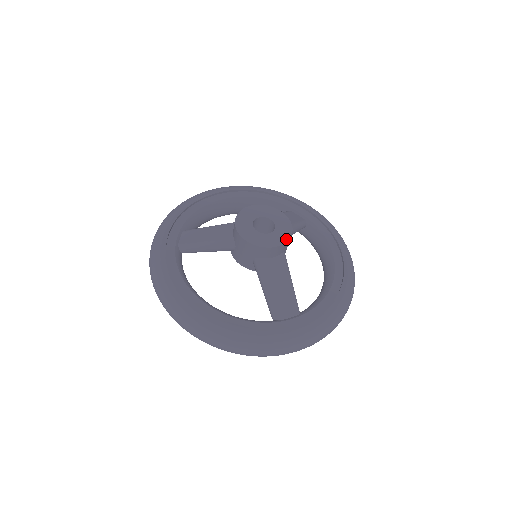
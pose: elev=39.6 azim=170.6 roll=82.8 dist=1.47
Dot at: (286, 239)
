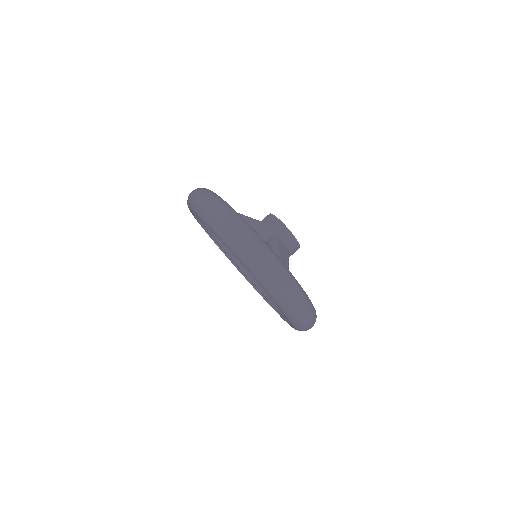
Dot at: (298, 243)
